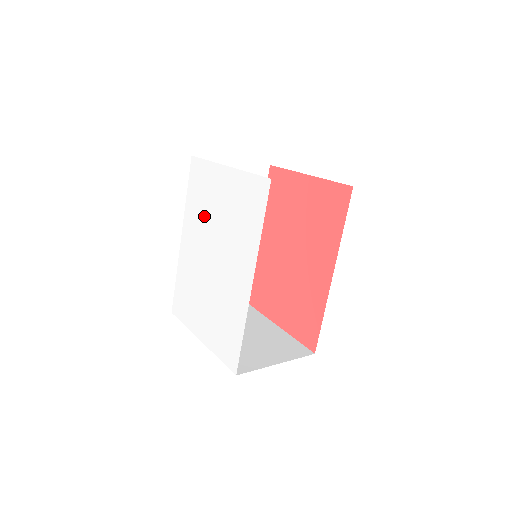
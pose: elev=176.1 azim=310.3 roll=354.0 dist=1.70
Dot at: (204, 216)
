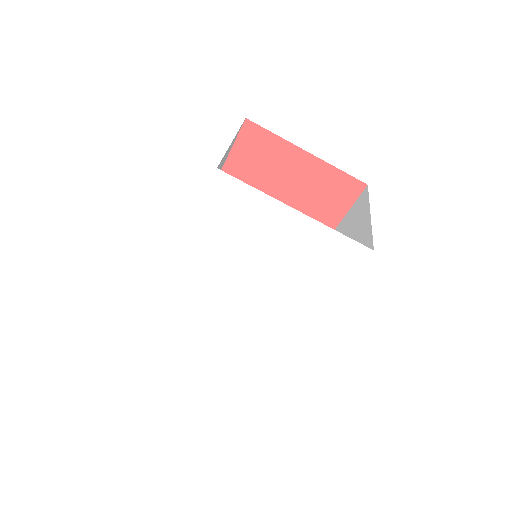
Dot at: (234, 249)
